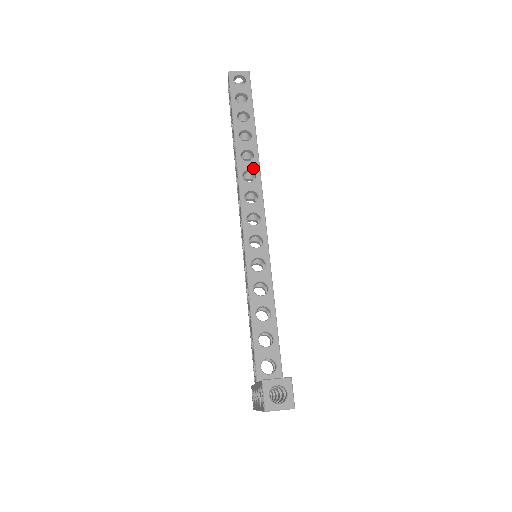
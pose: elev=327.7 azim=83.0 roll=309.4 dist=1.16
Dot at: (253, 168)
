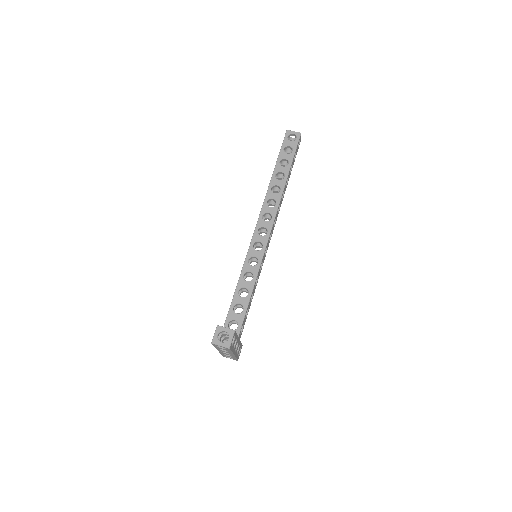
Dot at: (276, 199)
